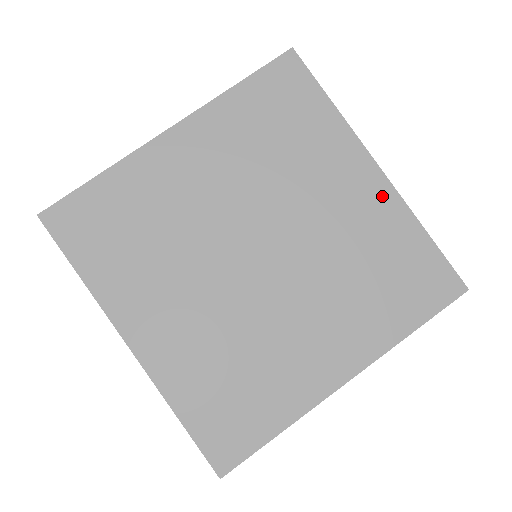
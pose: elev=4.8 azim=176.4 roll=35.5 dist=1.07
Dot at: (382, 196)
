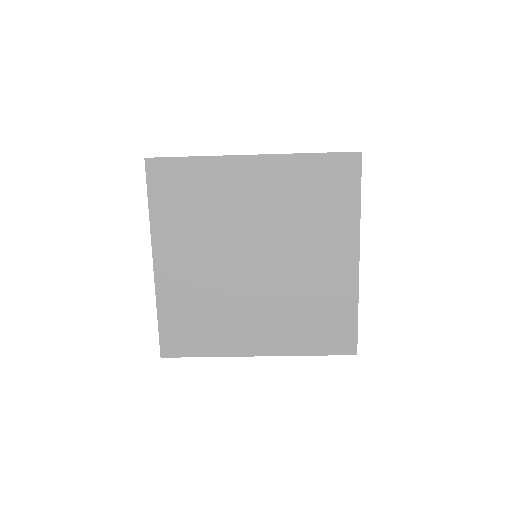
Dot at: (348, 275)
